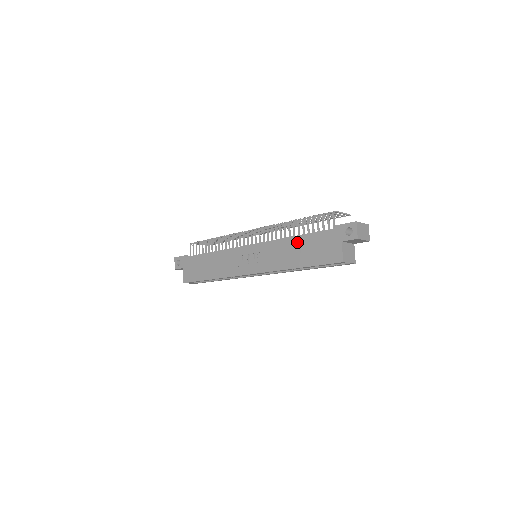
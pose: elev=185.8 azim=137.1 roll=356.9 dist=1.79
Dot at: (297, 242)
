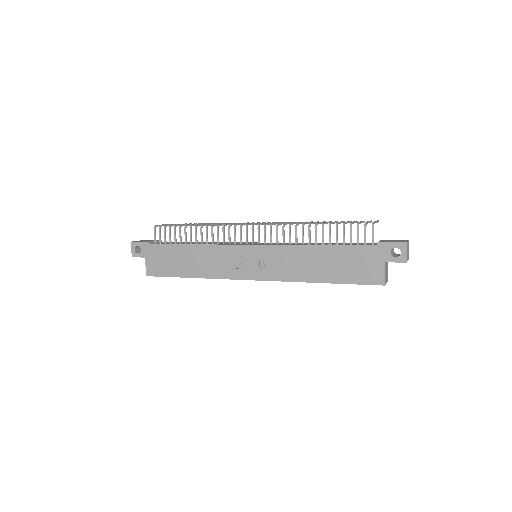
Dot at: (323, 253)
